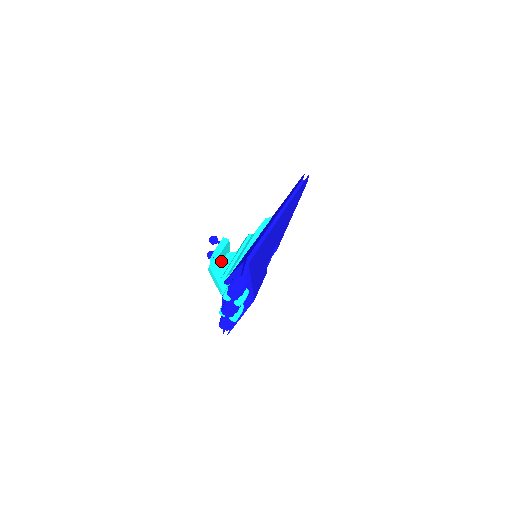
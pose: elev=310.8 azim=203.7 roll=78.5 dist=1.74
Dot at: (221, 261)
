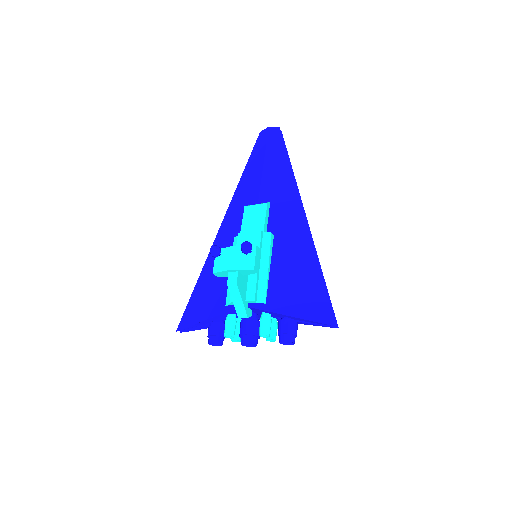
Dot at: (244, 274)
